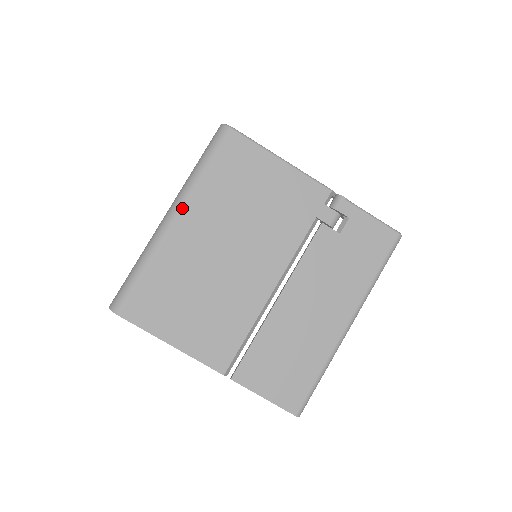
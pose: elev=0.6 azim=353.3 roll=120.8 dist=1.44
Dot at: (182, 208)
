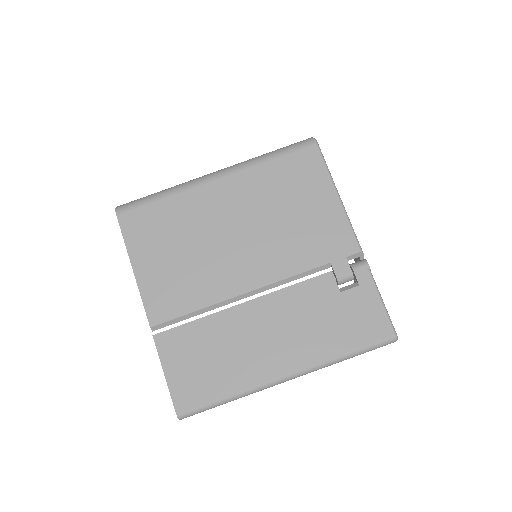
Dot at: (229, 174)
